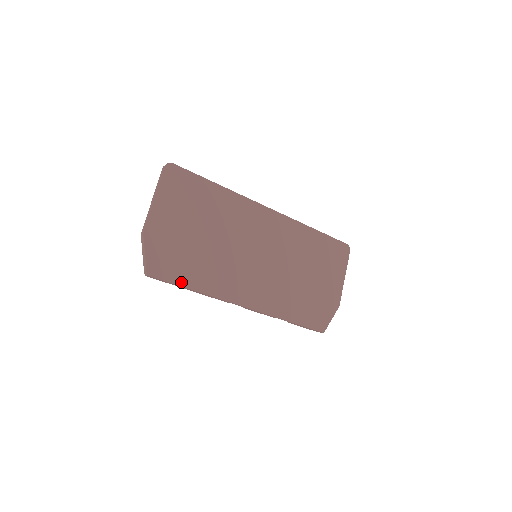
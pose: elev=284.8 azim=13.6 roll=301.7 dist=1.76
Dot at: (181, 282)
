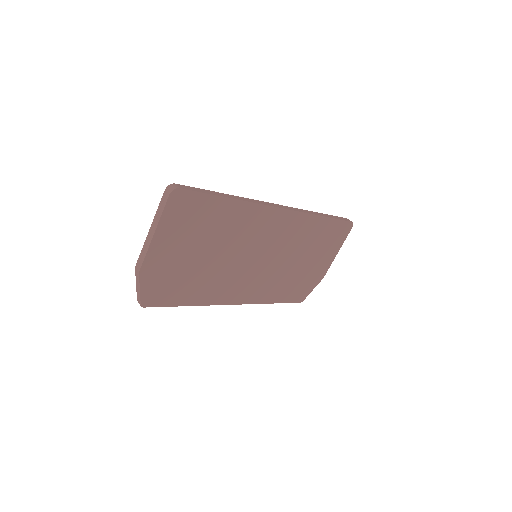
Dot at: (176, 303)
